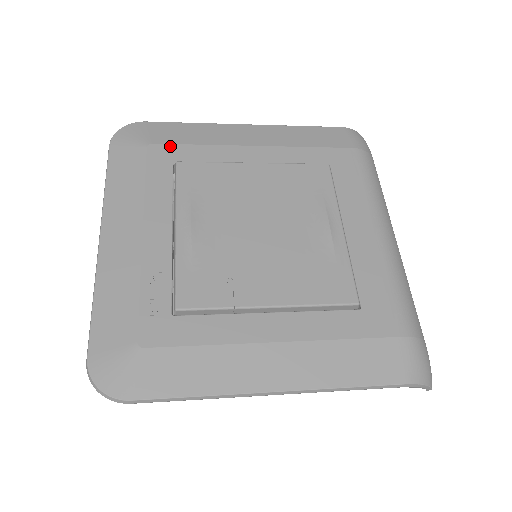
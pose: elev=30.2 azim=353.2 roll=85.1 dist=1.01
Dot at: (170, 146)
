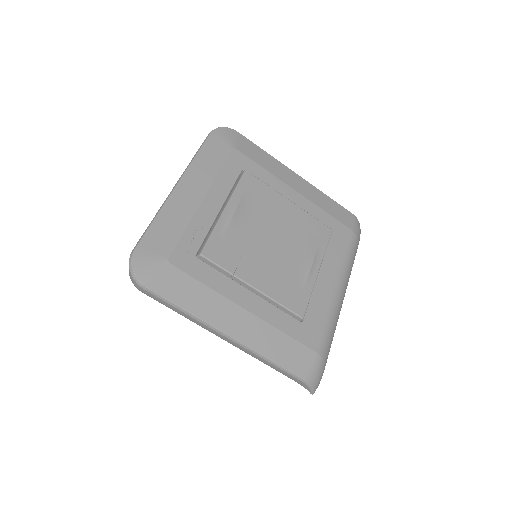
Dot at: (246, 158)
